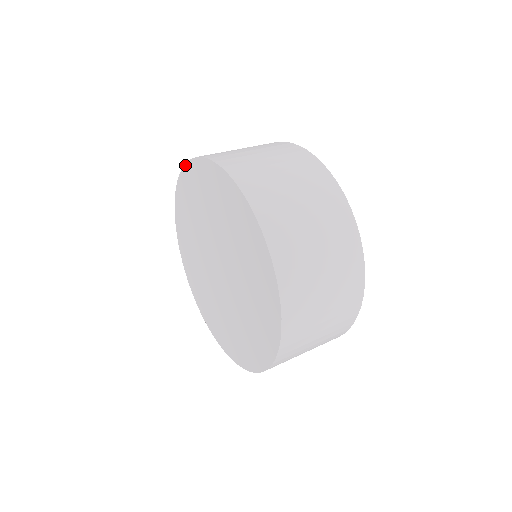
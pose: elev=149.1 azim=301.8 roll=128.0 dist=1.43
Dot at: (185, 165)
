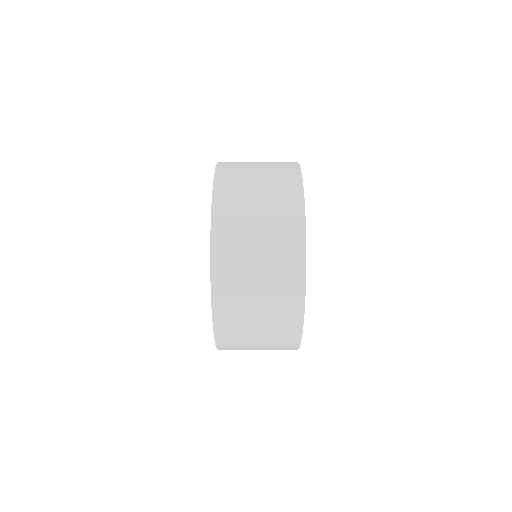
Dot at: occluded
